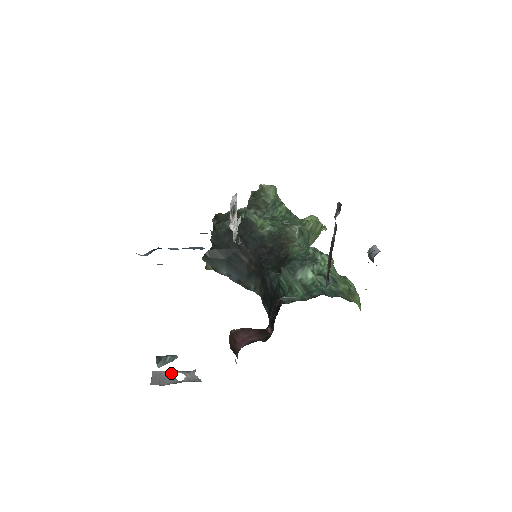
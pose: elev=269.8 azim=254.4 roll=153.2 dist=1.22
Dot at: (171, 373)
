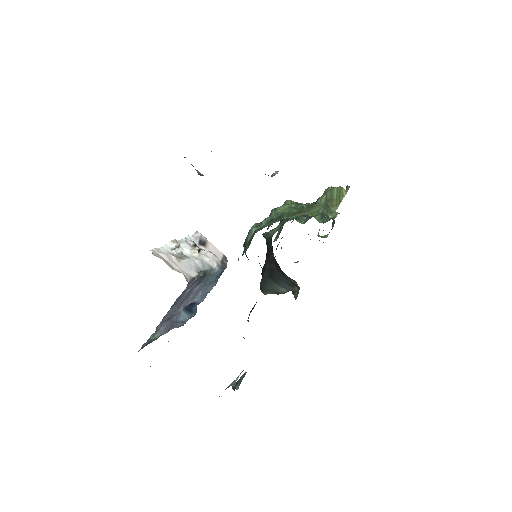
Dot at: (230, 384)
